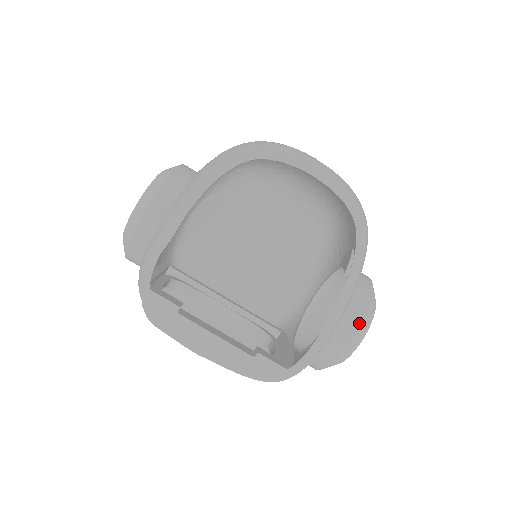
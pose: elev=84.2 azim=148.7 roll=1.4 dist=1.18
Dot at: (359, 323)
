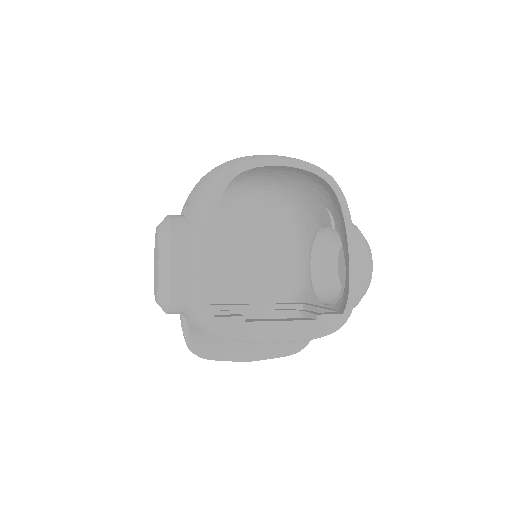
Dot at: (366, 254)
